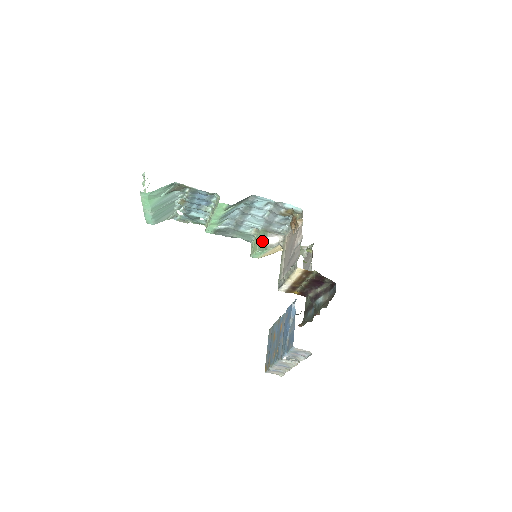
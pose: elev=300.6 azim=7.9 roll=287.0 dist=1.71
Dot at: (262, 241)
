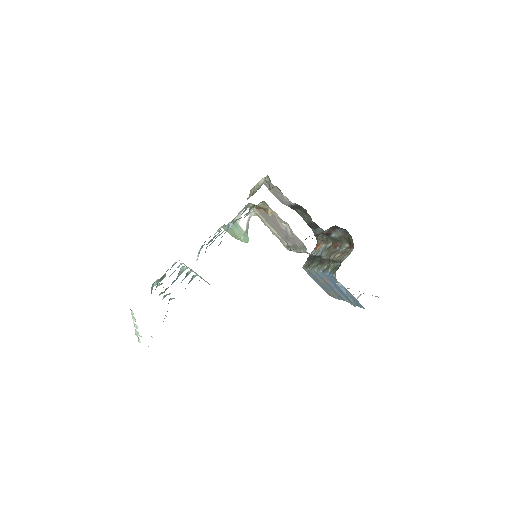
Dot at: (240, 232)
